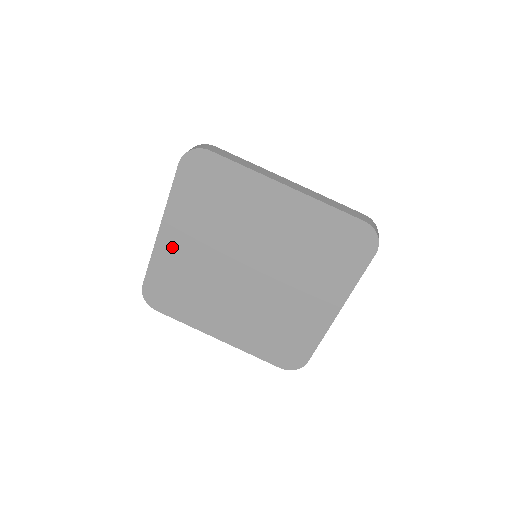
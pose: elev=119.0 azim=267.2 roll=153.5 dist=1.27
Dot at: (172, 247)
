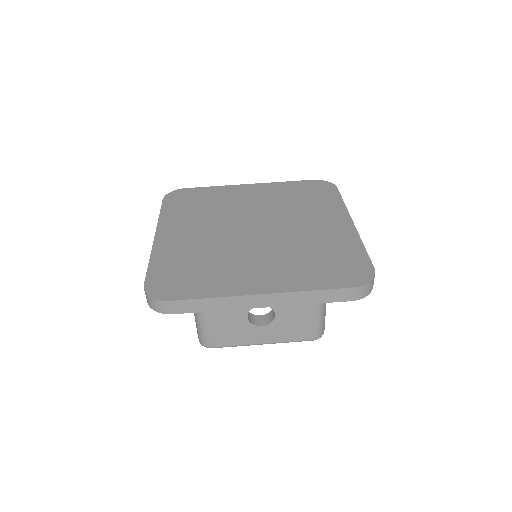
Dot at: (172, 242)
